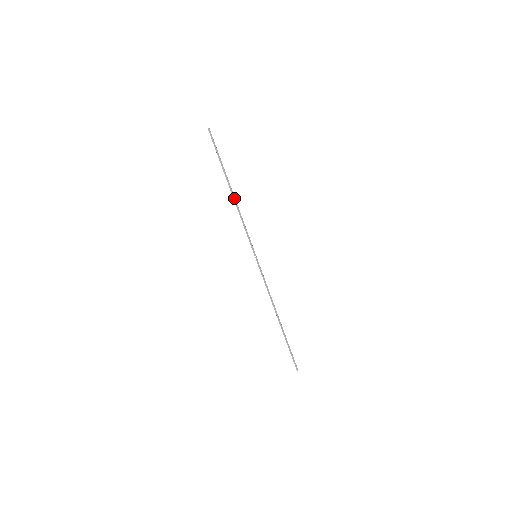
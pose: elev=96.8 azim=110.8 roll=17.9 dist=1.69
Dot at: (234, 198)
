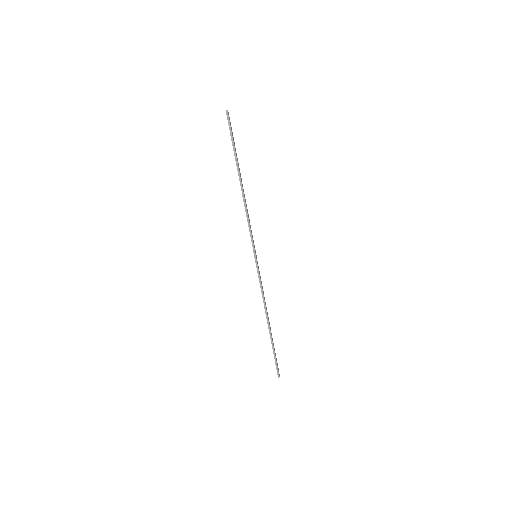
Dot at: (242, 192)
